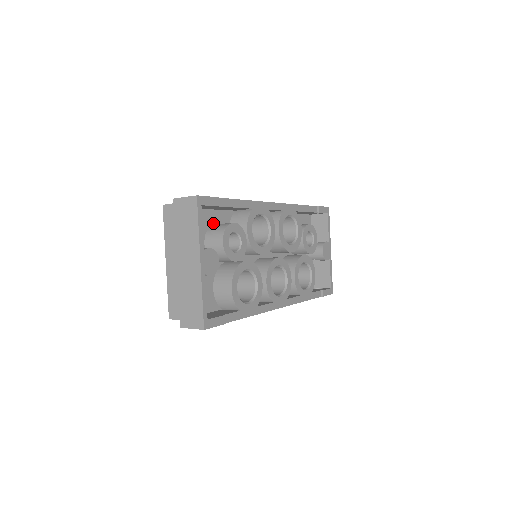
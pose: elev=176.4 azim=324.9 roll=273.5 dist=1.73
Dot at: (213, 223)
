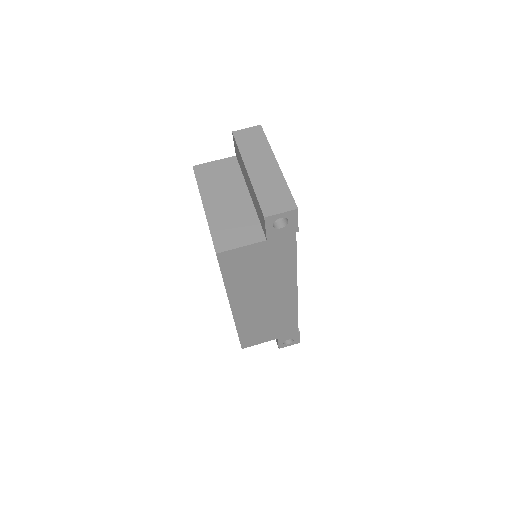
Dot at: occluded
